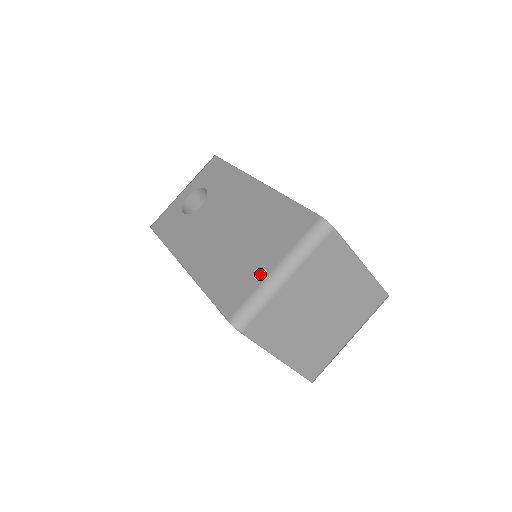
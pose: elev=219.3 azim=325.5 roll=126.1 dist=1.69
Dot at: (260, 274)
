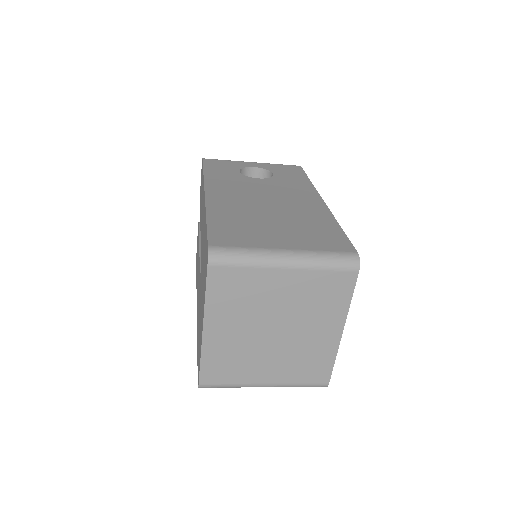
Dot at: (269, 243)
